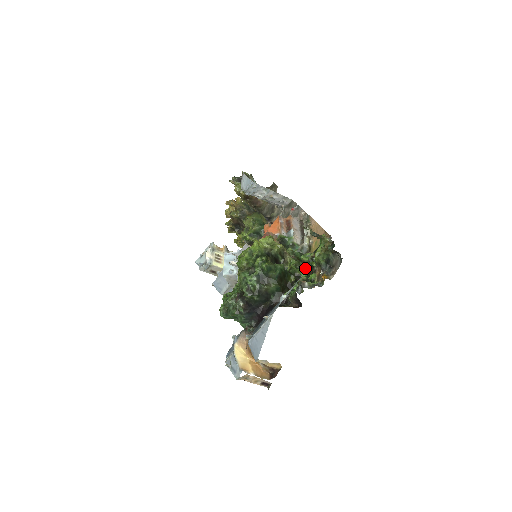
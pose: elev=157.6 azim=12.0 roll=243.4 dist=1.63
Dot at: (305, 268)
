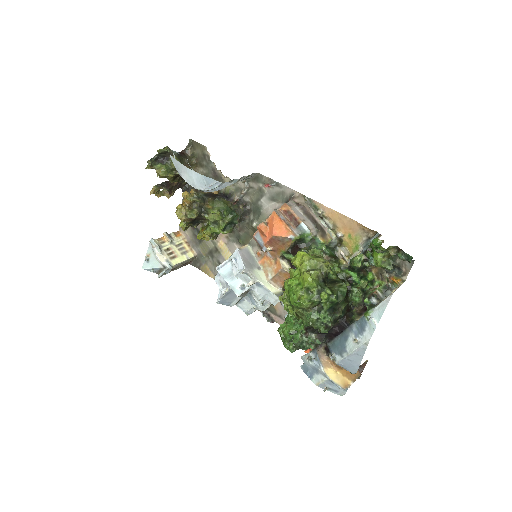
Dot at: (356, 270)
